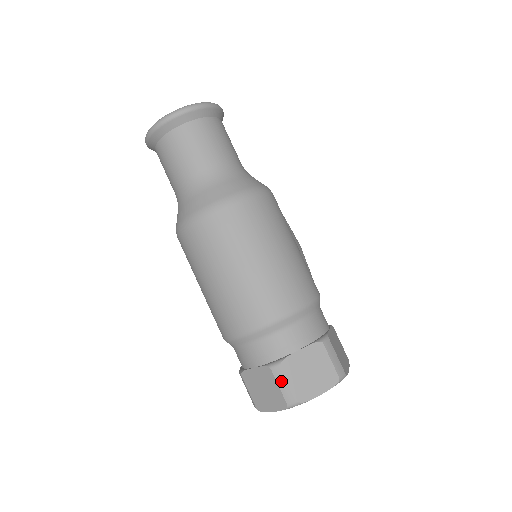
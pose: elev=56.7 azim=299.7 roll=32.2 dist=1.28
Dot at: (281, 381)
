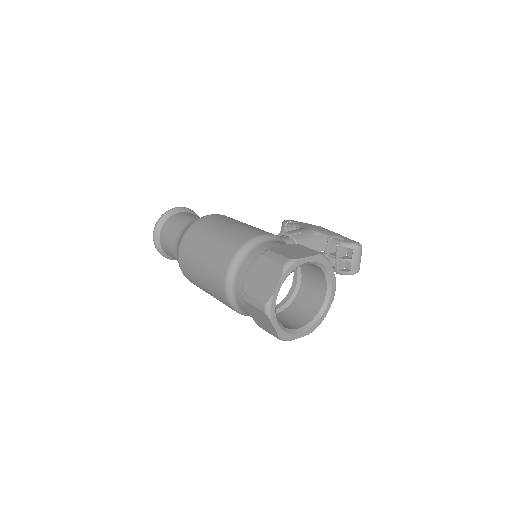
Dot at: (251, 301)
